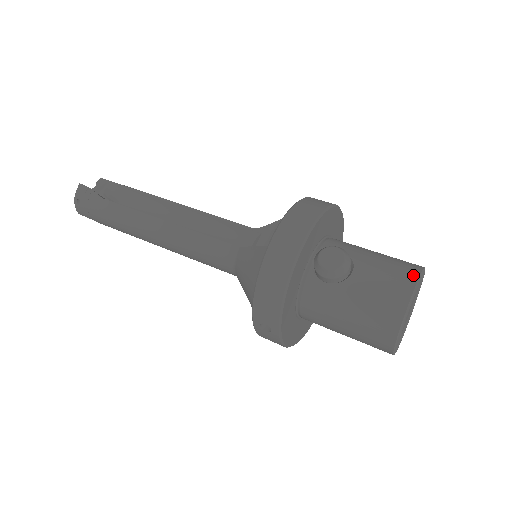
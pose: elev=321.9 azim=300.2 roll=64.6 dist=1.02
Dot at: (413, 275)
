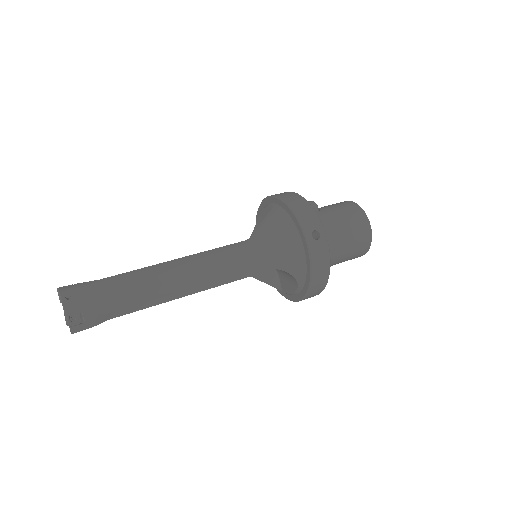
Dot at: occluded
